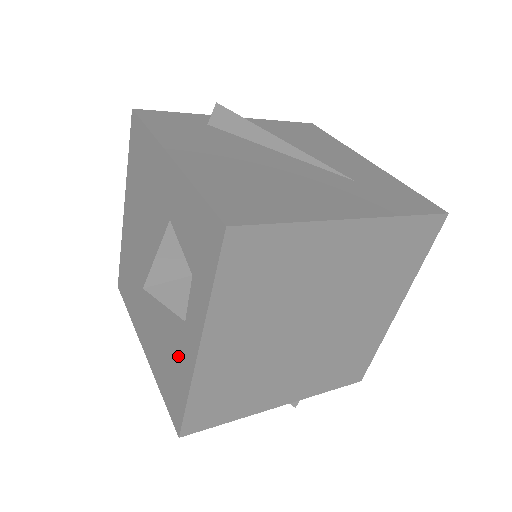
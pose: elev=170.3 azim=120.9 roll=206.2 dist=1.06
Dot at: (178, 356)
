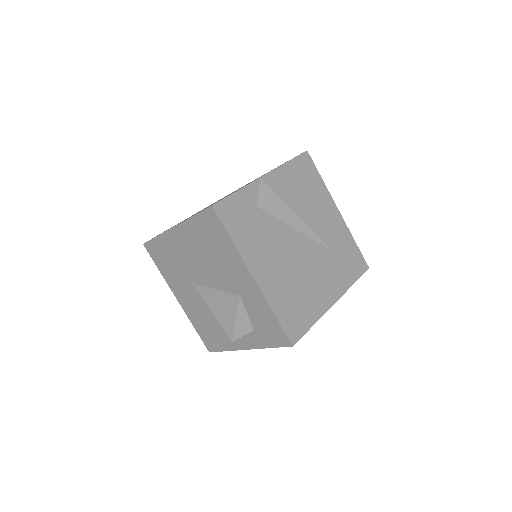
Dot at: (223, 335)
